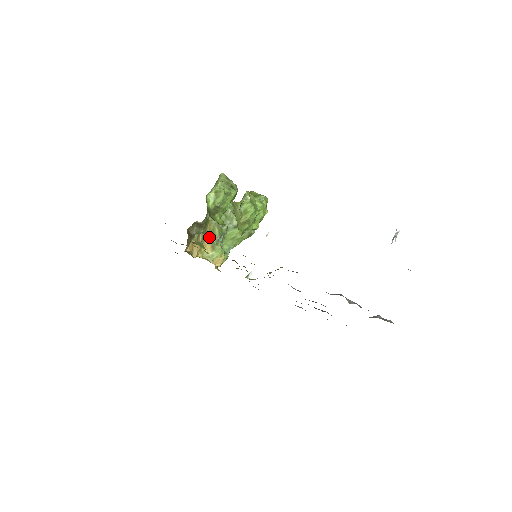
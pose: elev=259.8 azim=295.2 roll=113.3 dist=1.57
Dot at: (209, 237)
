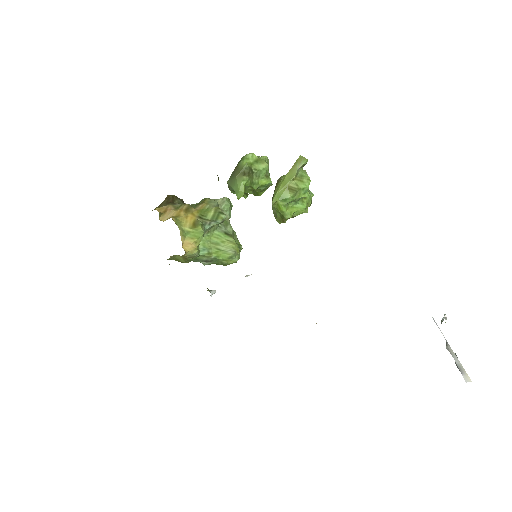
Dot at: (197, 212)
